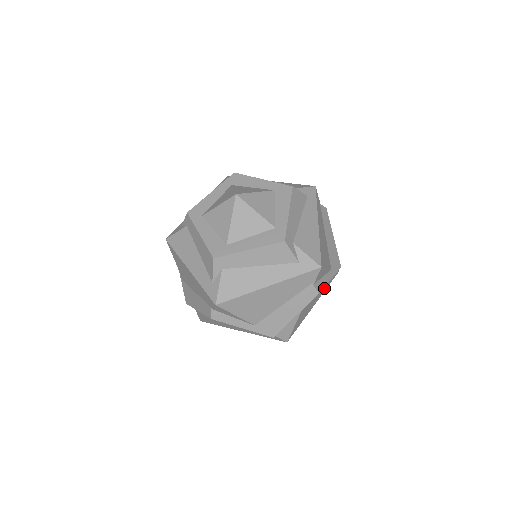
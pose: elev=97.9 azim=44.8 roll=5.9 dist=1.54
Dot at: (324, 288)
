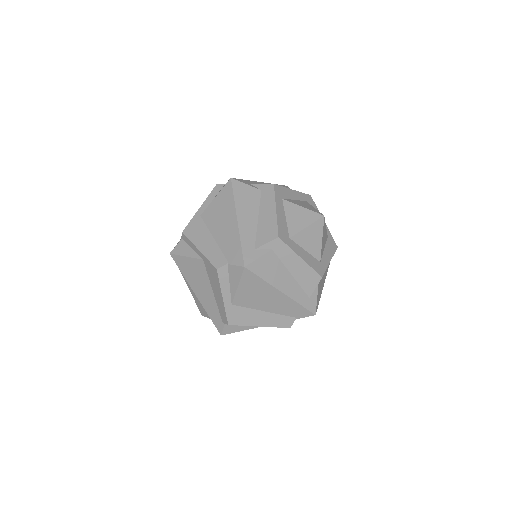
Dot at: occluded
